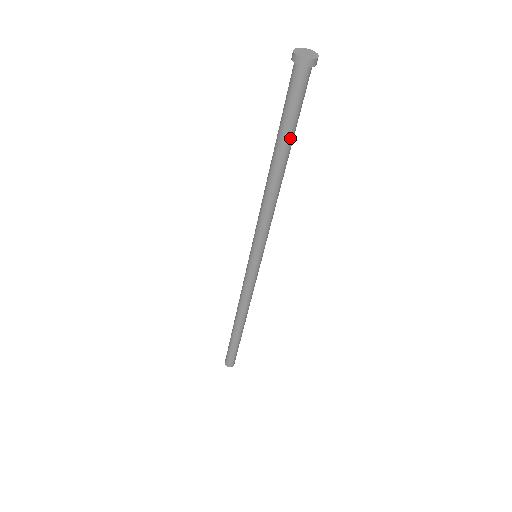
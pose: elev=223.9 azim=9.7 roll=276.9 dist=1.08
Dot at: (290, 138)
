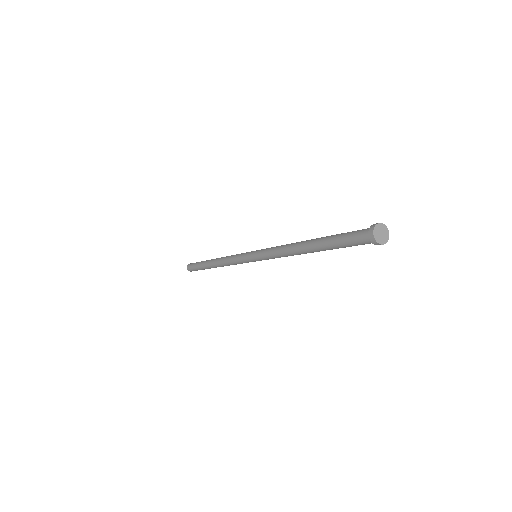
Dot at: occluded
